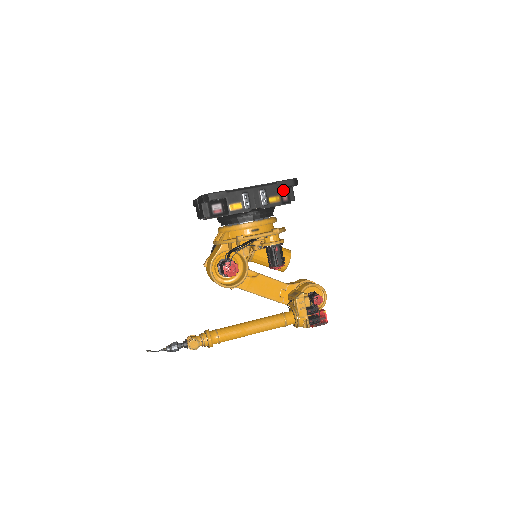
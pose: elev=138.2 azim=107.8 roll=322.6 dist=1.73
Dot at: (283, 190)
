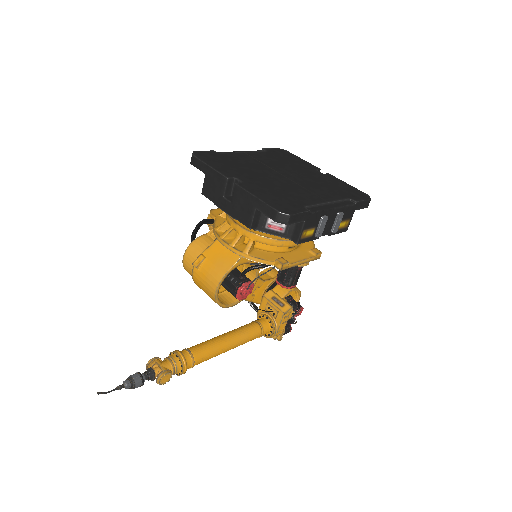
Dot at: occluded
